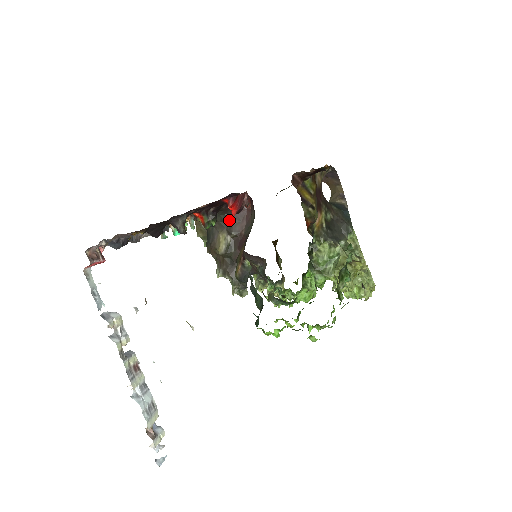
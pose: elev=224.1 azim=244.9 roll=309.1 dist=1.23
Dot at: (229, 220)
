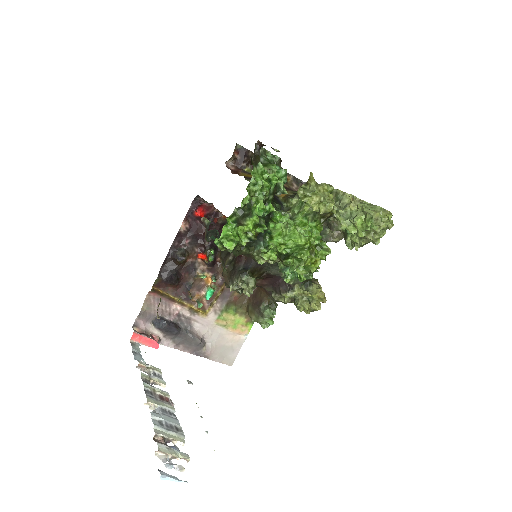
Dot at: occluded
